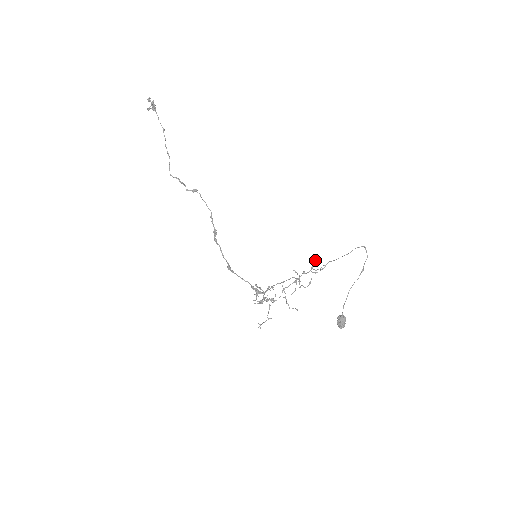
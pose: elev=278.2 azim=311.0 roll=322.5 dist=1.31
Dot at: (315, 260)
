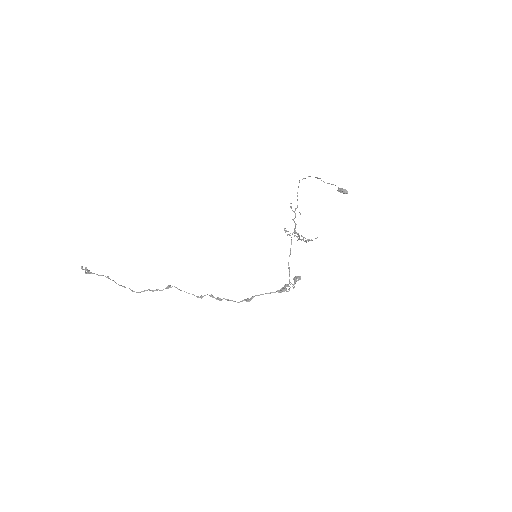
Dot at: (290, 207)
